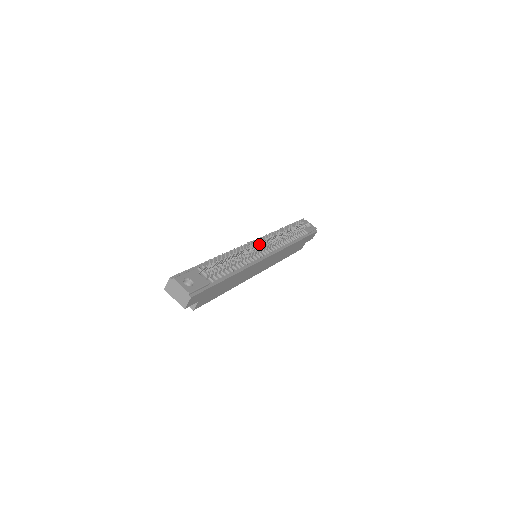
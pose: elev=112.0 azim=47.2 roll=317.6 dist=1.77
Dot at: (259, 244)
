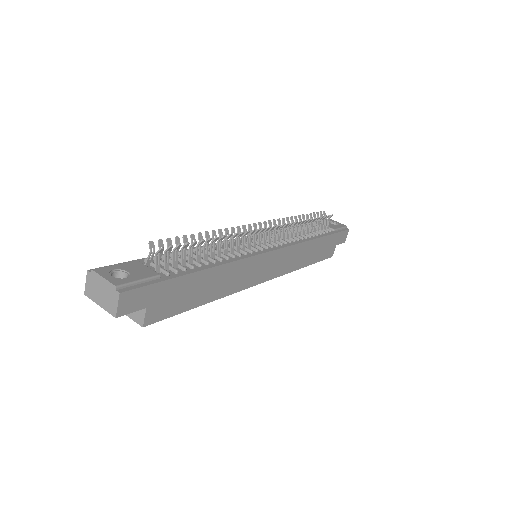
Dot at: occluded
